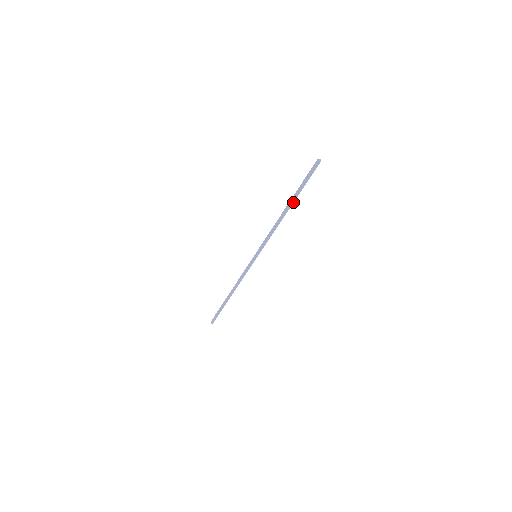
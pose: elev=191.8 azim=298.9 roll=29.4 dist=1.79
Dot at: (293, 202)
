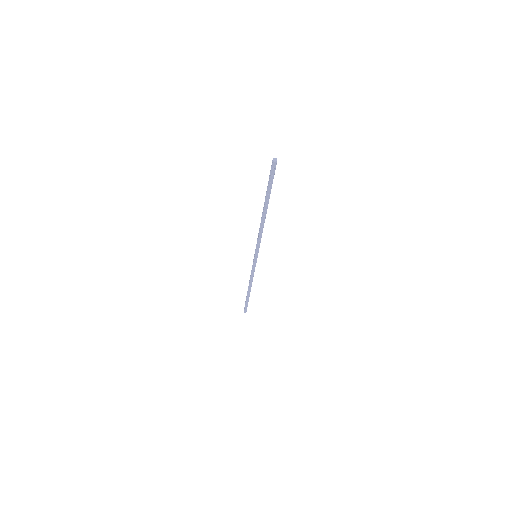
Dot at: (267, 205)
